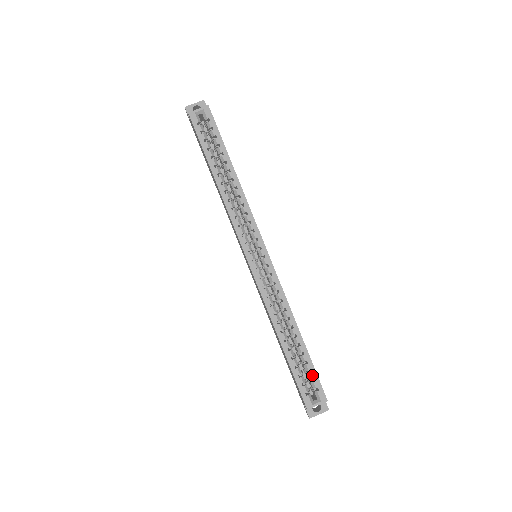
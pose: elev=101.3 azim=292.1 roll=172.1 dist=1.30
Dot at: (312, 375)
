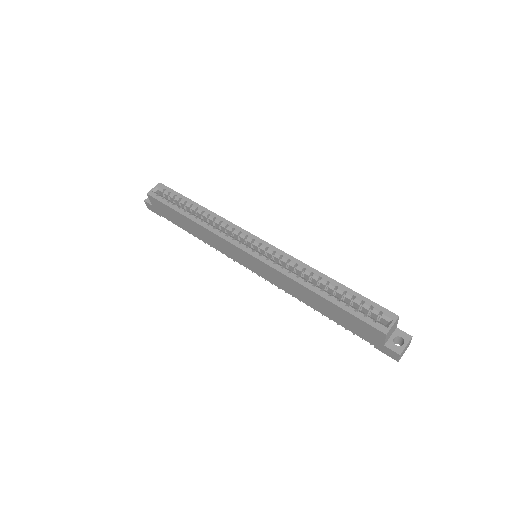
Dot at: (367, 304)
